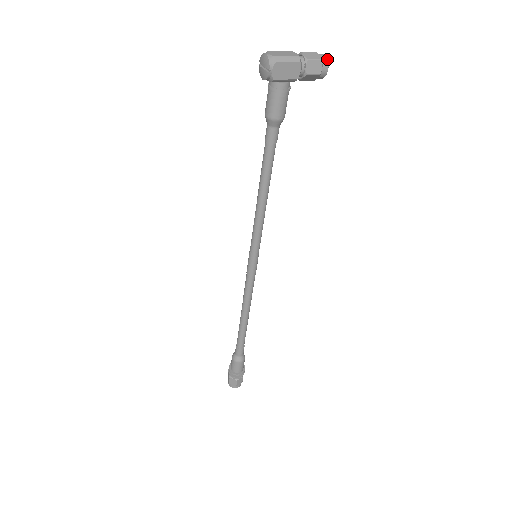
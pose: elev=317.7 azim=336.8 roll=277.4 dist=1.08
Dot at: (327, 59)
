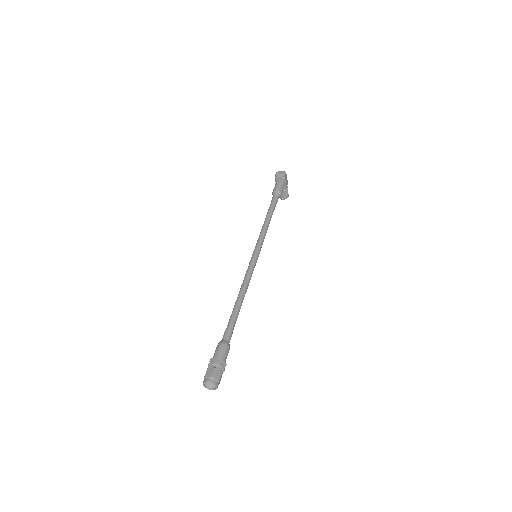
Dot at: occluded
